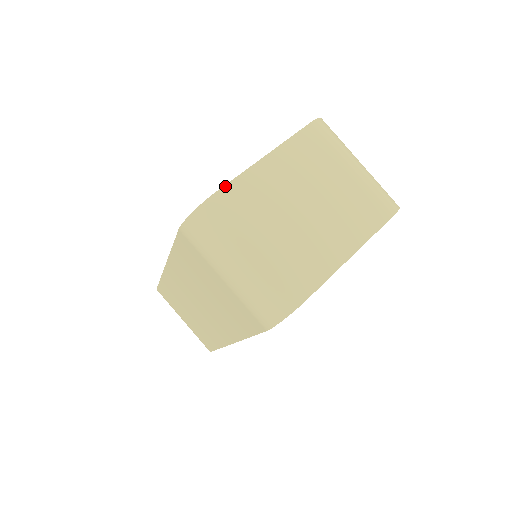
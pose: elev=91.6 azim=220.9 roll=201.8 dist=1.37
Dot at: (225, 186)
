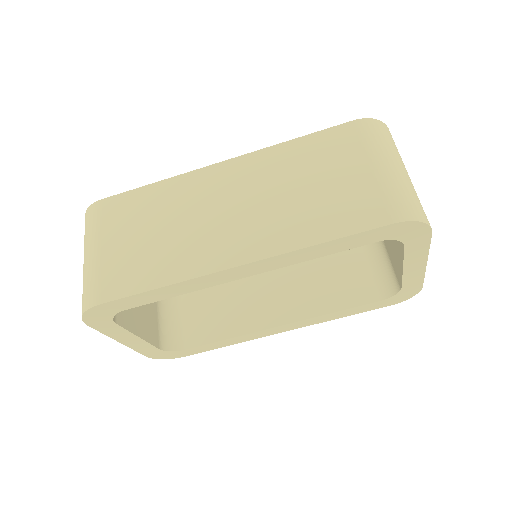
Dot at: occluded
